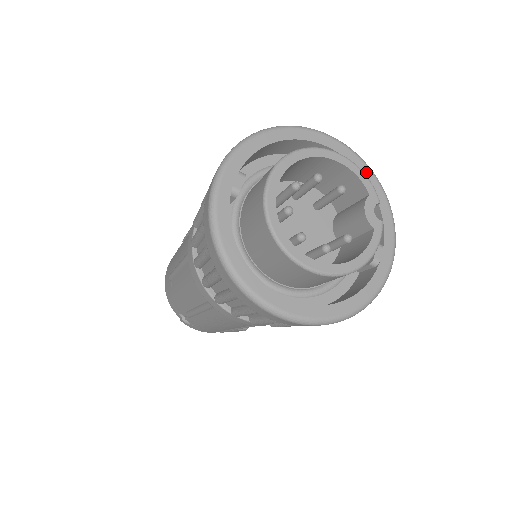
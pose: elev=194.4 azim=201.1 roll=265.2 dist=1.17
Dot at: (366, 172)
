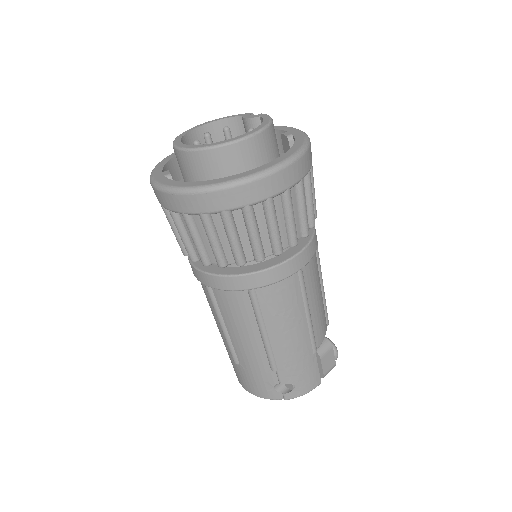
Dot at: occluded
